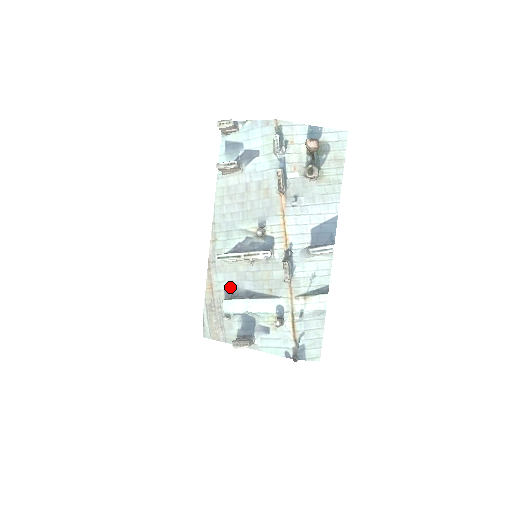
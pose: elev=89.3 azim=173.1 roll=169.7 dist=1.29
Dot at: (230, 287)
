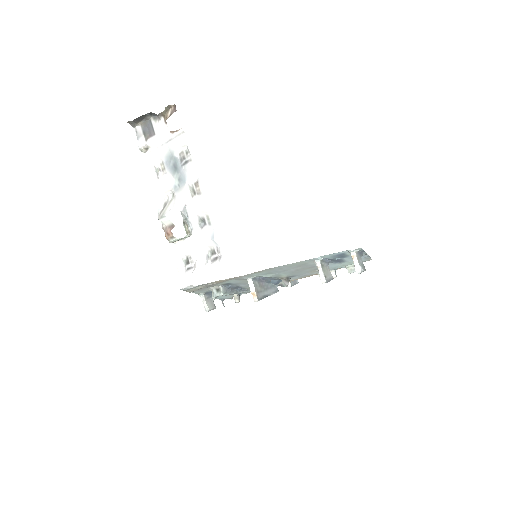
Dot at: (232, 284)
